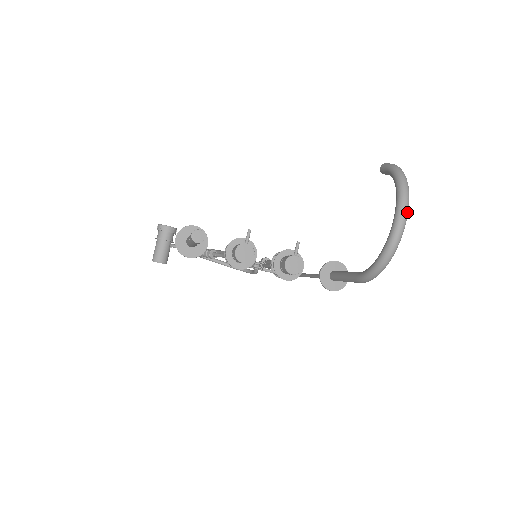
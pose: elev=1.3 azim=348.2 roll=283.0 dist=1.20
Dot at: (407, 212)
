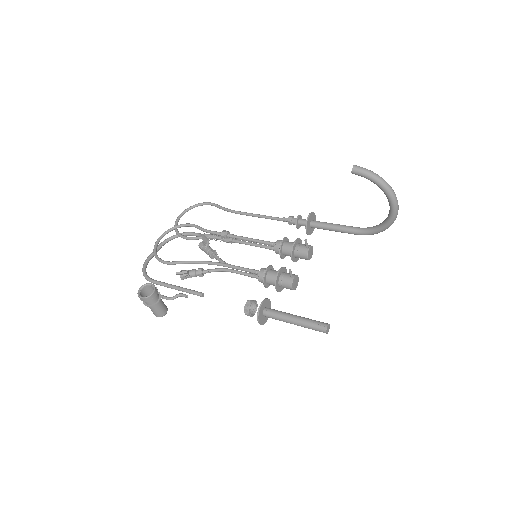
Dot at: occluded
